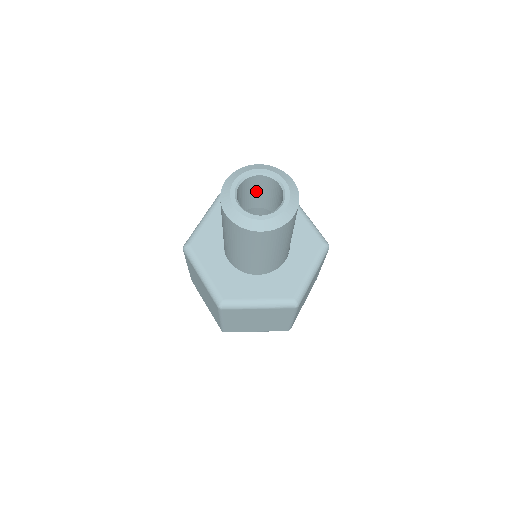
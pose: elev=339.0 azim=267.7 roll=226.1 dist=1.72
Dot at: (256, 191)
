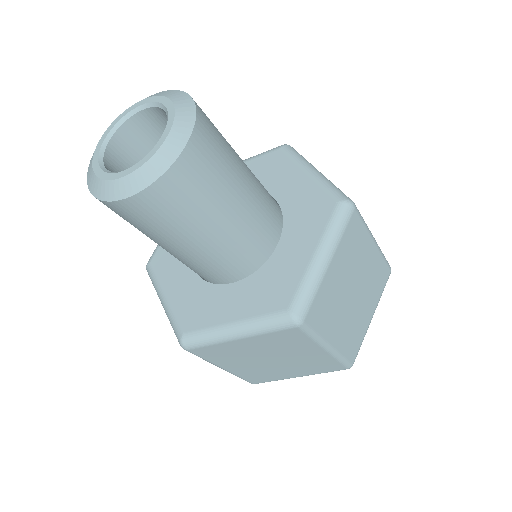
Dot at: occluded
